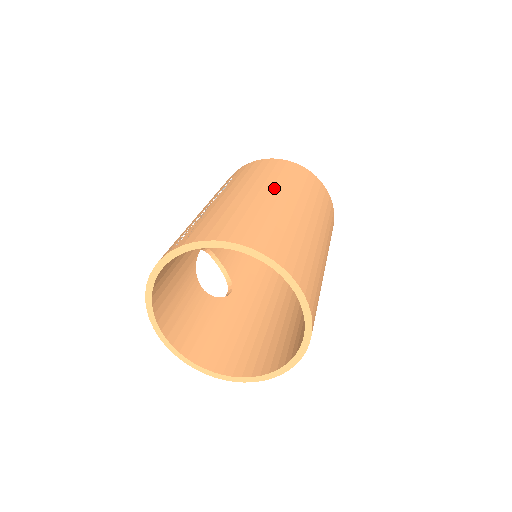
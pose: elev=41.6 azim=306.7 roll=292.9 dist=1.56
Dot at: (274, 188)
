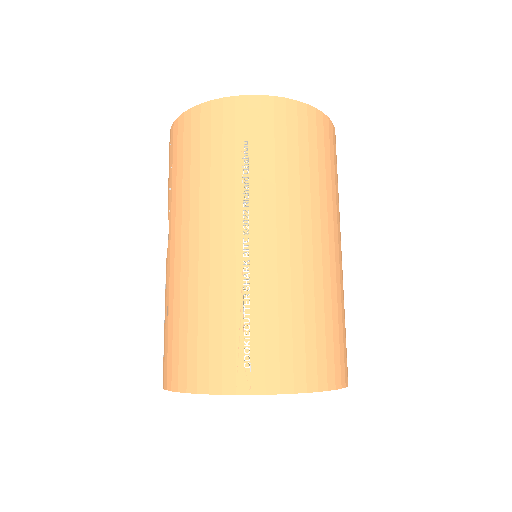
Dot at: (322, 220)
